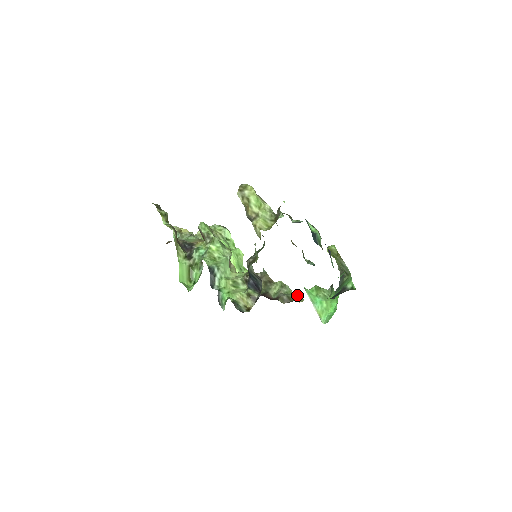
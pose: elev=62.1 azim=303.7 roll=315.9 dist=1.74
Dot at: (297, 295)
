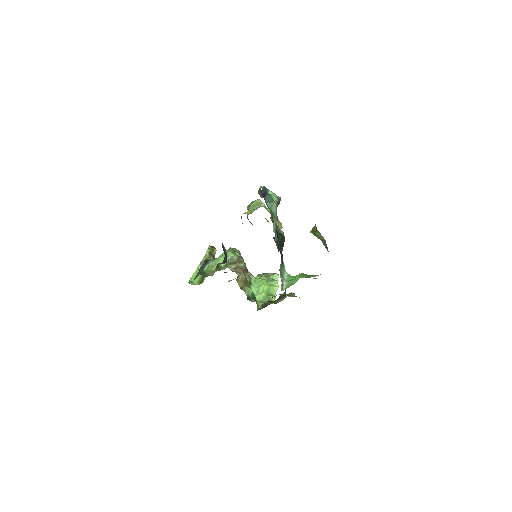
Dot at: (296, 296)
